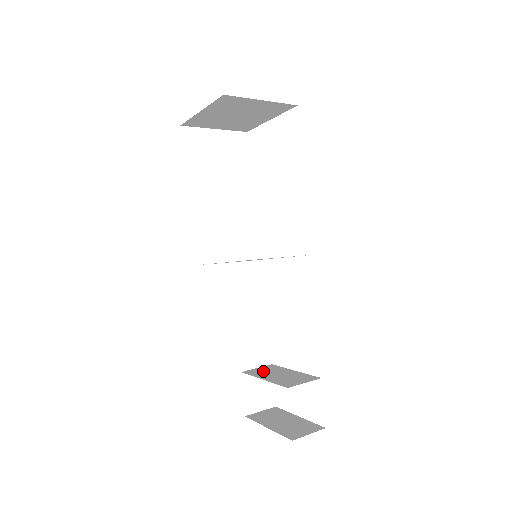
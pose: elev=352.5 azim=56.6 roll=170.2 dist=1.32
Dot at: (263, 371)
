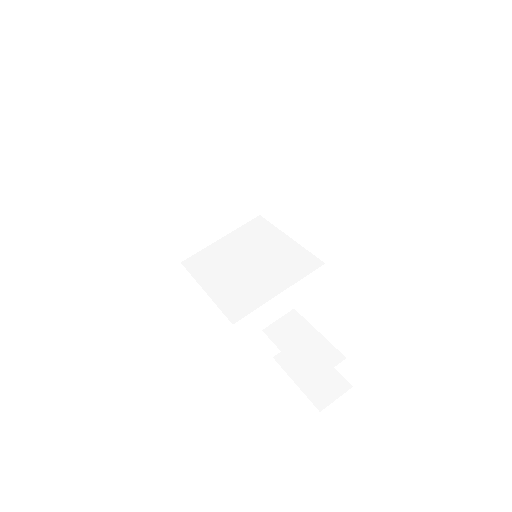
Dot at: (285, 330)
